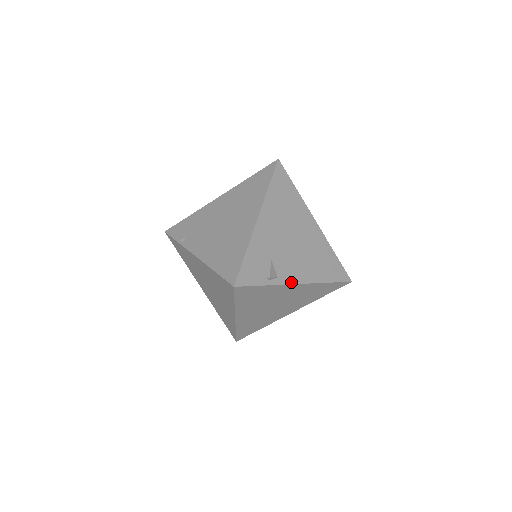
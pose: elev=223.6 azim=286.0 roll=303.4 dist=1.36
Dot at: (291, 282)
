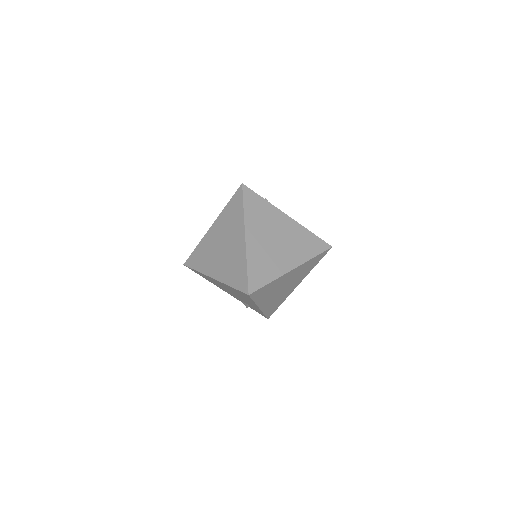
Dot at: (282, 212)
